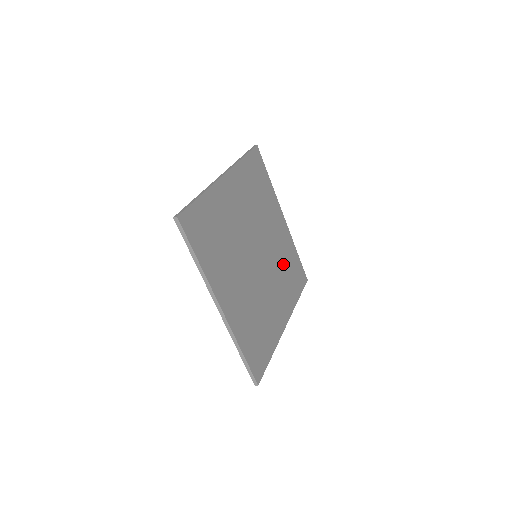
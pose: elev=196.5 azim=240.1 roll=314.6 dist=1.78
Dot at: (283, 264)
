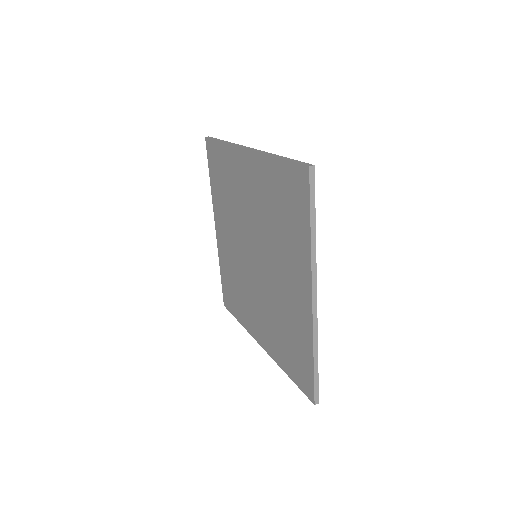
Dot at: occluded
